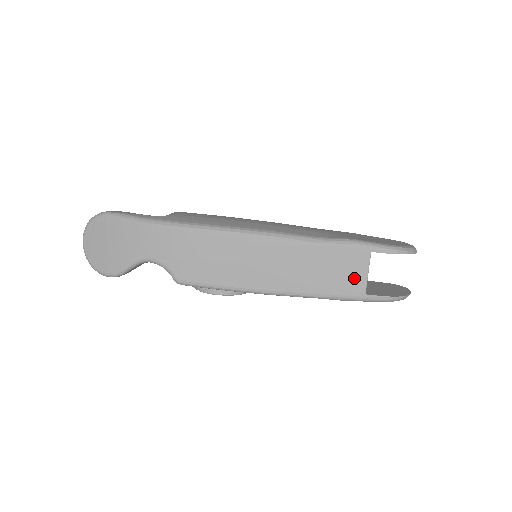
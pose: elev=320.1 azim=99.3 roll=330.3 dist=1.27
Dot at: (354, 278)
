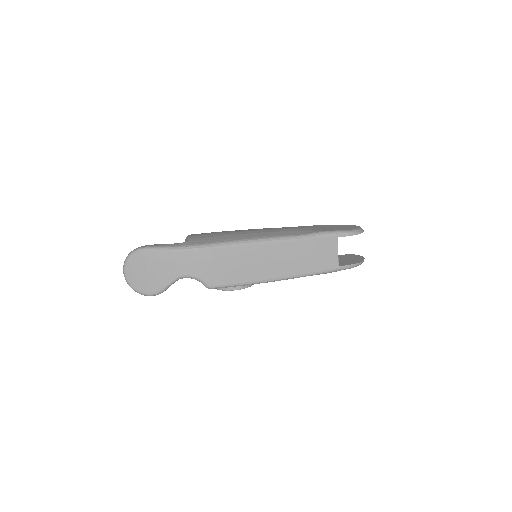
Dot at: (330, 257)
